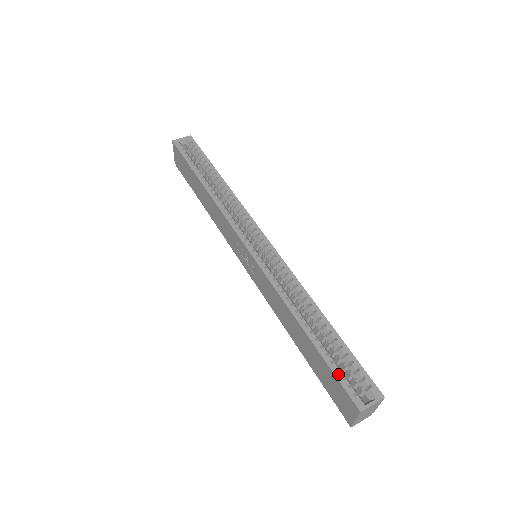
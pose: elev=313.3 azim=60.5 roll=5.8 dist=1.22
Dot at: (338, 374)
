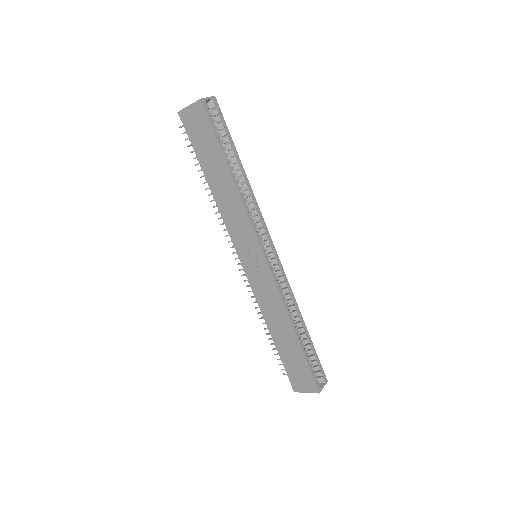
Dot at: (311, 369)
